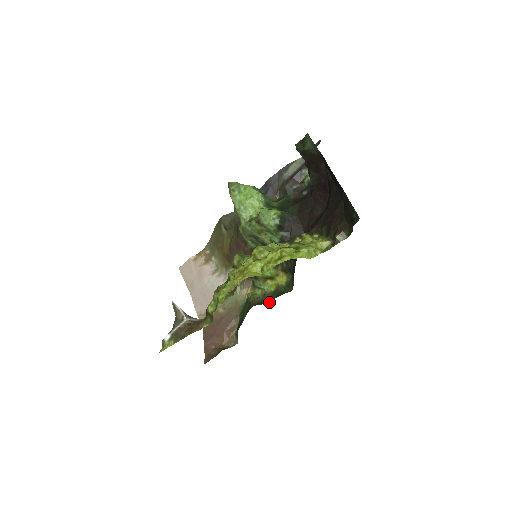
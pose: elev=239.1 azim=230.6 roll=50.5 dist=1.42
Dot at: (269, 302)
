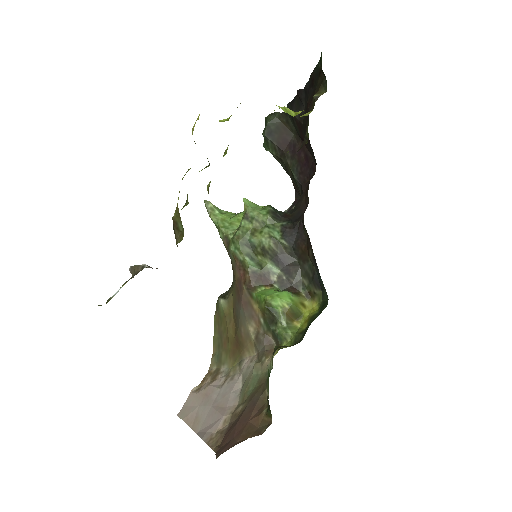
Dot at: (303, 337)
